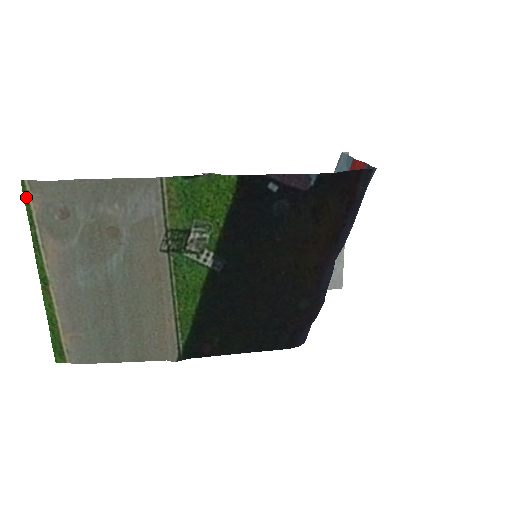
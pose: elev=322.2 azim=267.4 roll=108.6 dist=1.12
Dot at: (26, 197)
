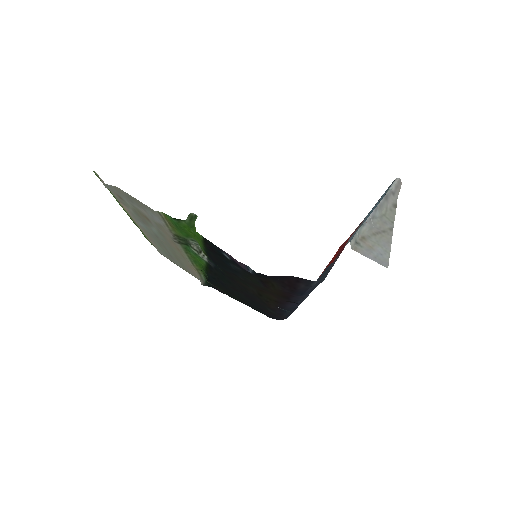
Dot at: occluded
